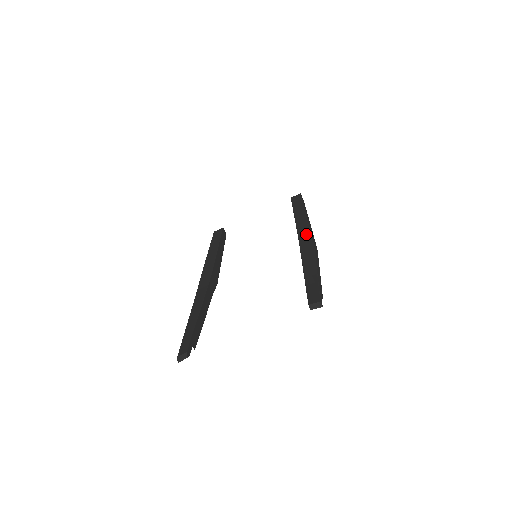
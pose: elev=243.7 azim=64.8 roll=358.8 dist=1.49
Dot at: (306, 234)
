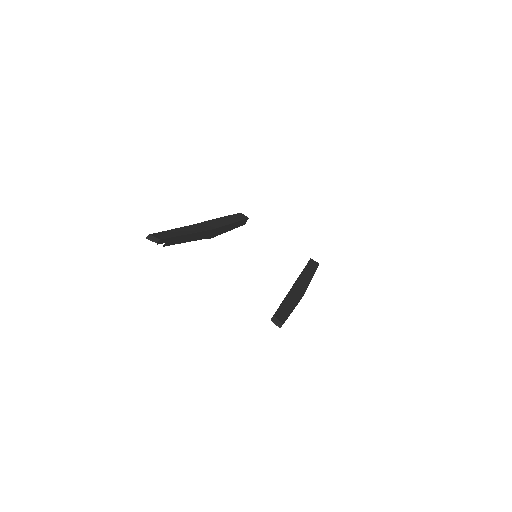
Dot at: (304, 285)
